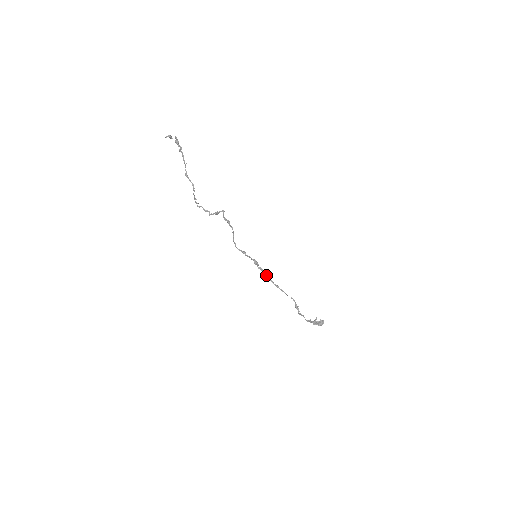
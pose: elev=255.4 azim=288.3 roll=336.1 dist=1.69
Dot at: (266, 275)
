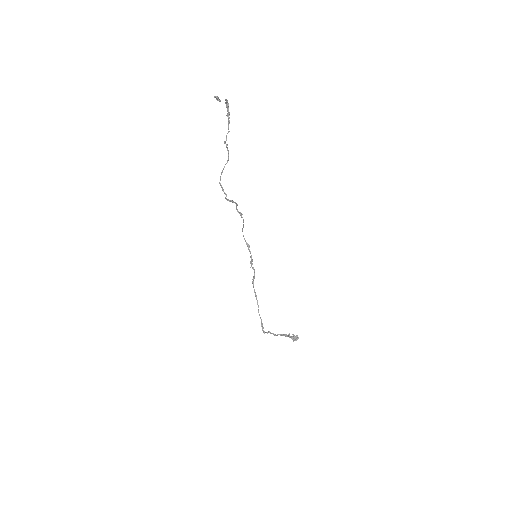
Dot at: (253, 280)
